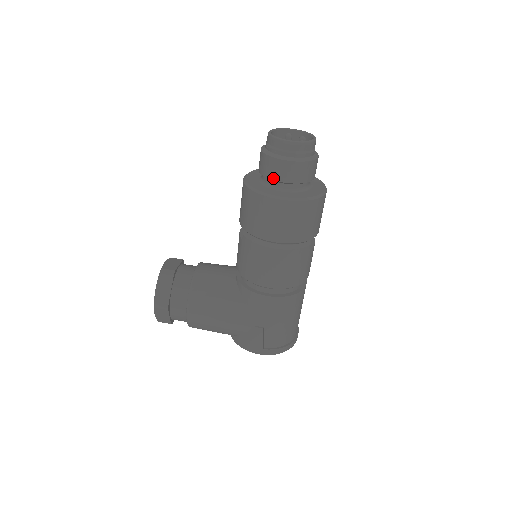
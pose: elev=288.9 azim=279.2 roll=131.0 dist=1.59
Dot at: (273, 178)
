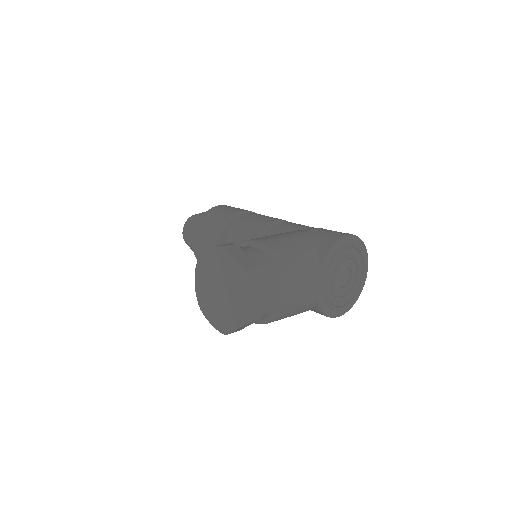
Dot at: occluded
